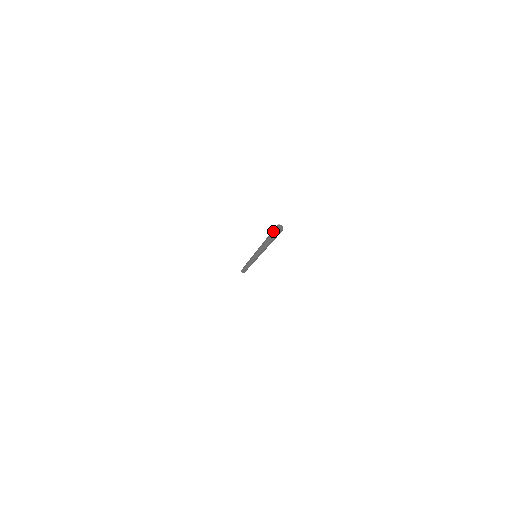
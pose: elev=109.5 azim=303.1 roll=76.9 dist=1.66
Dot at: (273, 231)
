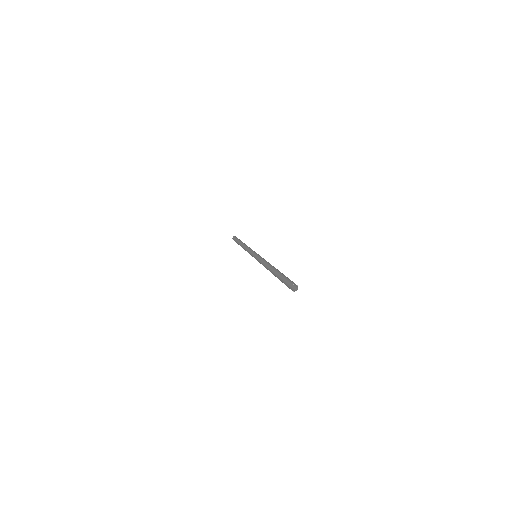
Dot at: (287, 286)
